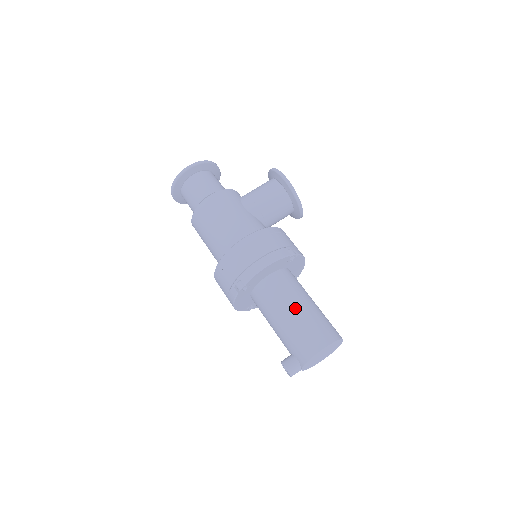
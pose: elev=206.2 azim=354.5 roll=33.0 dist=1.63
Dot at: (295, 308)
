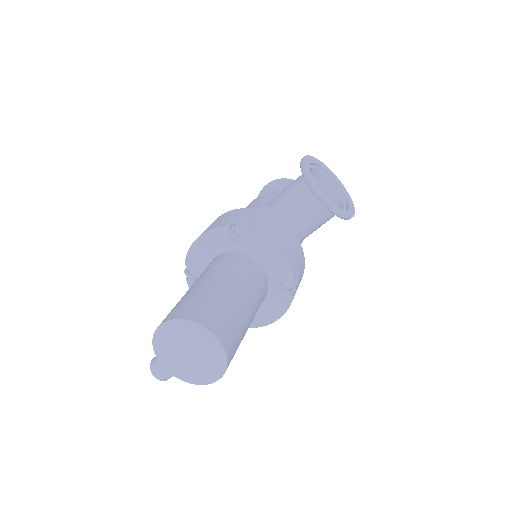
Dot at: (193, 285)
